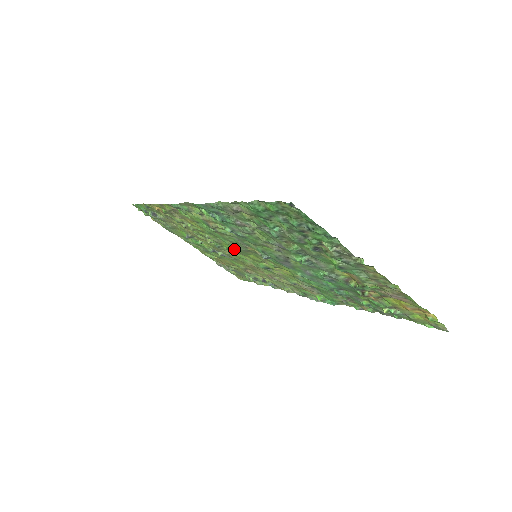
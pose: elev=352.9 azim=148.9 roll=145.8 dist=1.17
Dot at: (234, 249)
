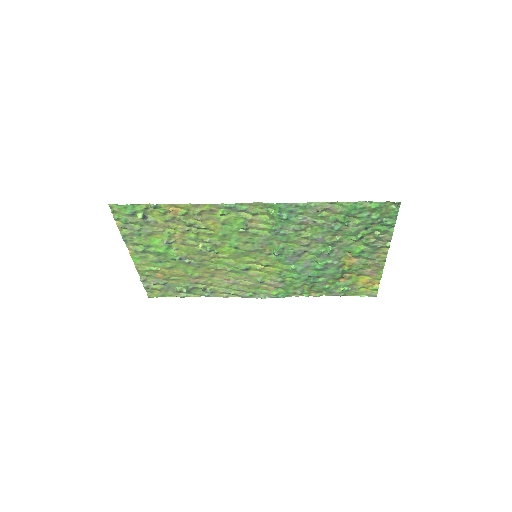
Dot at: (233, 251)
